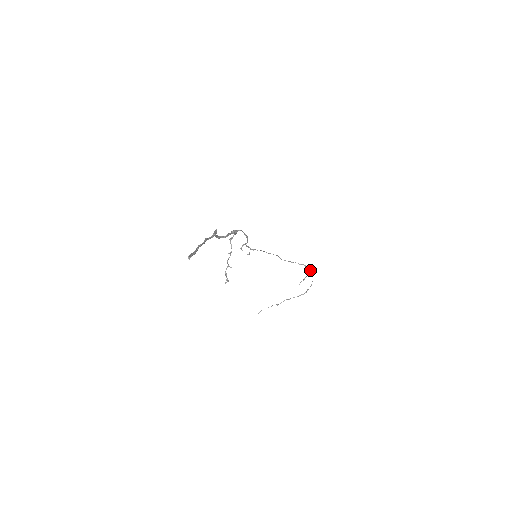
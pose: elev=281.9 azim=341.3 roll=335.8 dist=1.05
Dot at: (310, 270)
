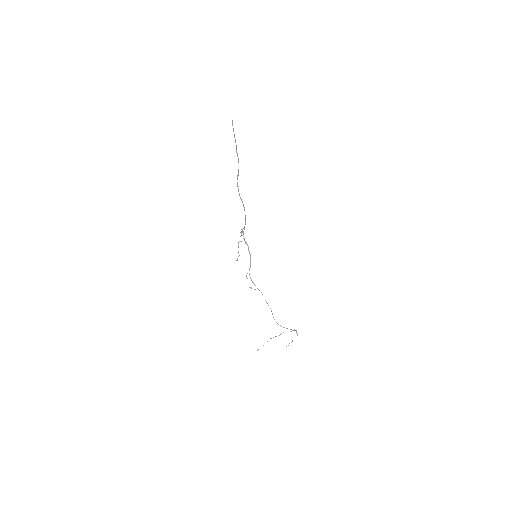
Dot at: (295, 330)
